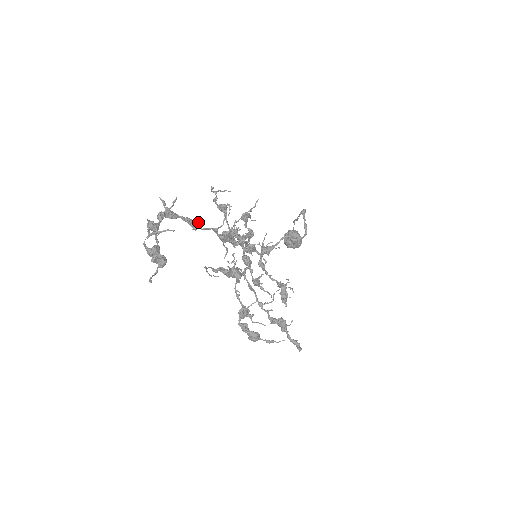
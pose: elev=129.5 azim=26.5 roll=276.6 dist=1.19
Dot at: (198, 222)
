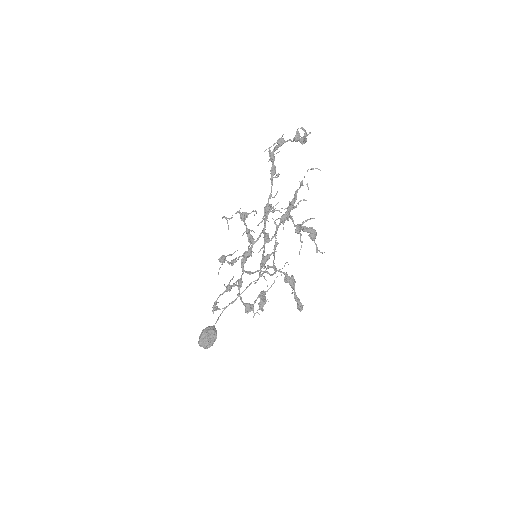
Dot at: (278, 174)
